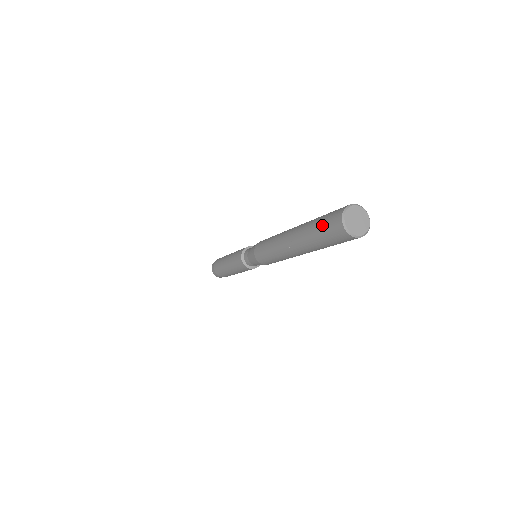
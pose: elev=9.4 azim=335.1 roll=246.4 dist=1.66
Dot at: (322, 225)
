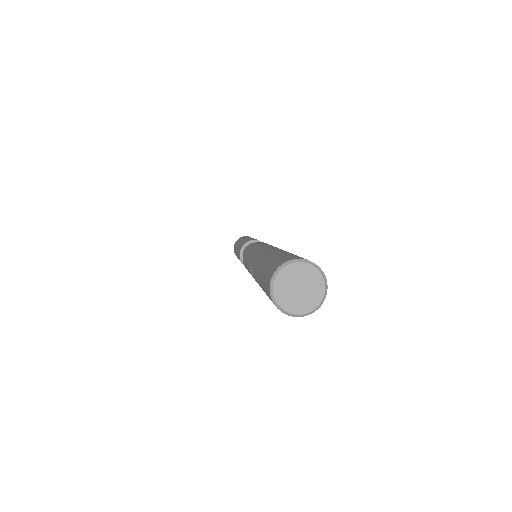
Dot at: (263, 272)
